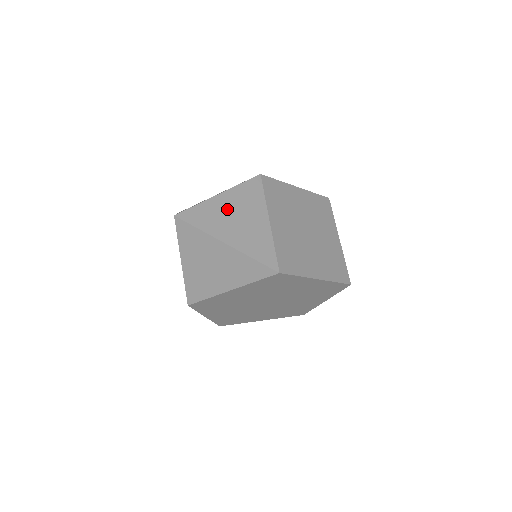
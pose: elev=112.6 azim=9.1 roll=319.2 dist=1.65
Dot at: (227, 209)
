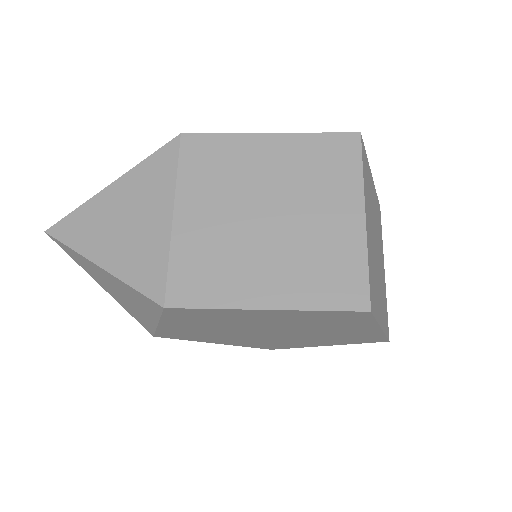
Dot at: (113, 207)
